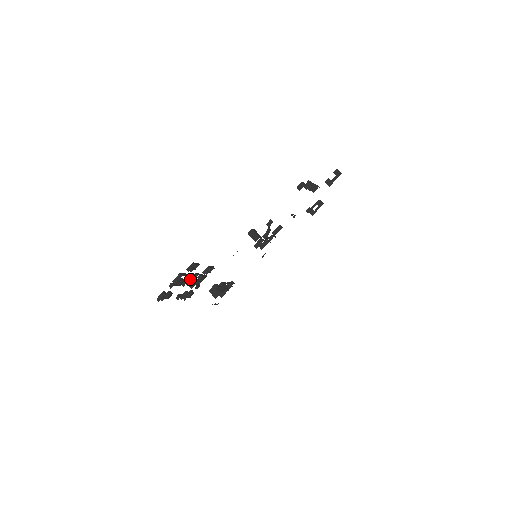
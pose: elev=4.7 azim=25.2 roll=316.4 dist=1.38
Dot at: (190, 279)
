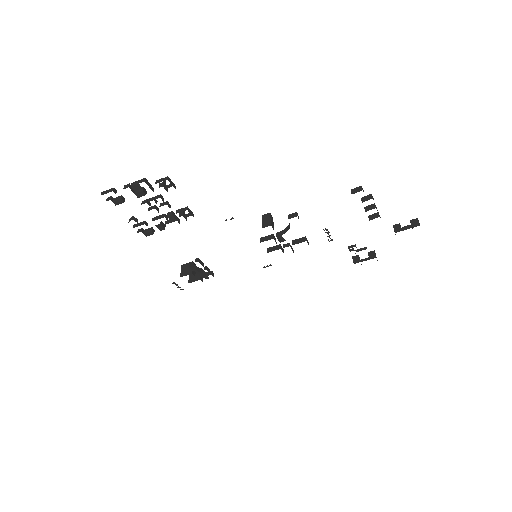
Dot at: (155, 201)
